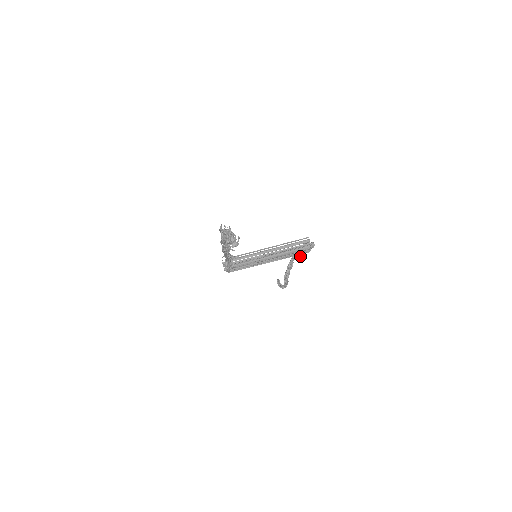
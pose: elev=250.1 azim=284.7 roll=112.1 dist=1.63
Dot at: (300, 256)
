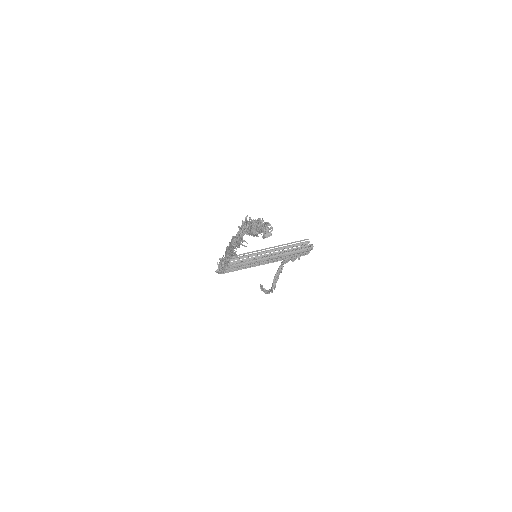
Dot at: (294, 259)
